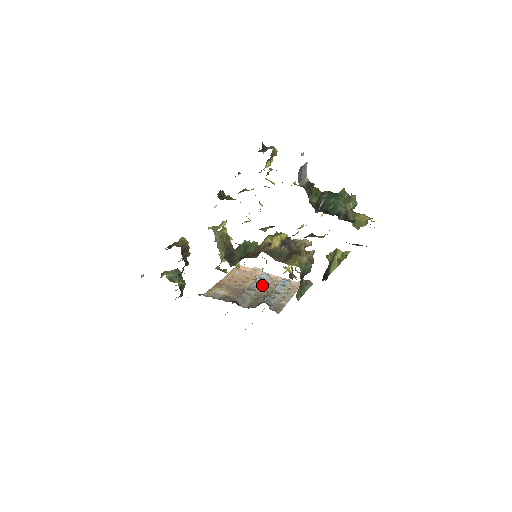
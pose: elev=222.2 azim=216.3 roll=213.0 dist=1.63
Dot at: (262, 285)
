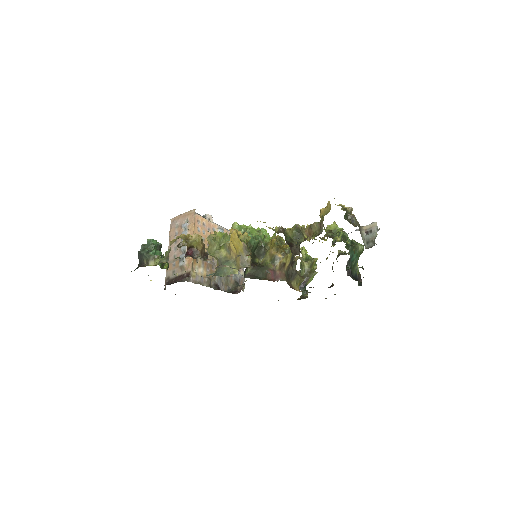
Dot at: occluded
